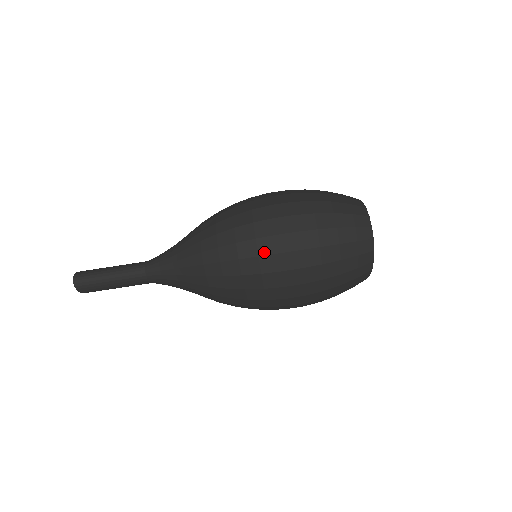
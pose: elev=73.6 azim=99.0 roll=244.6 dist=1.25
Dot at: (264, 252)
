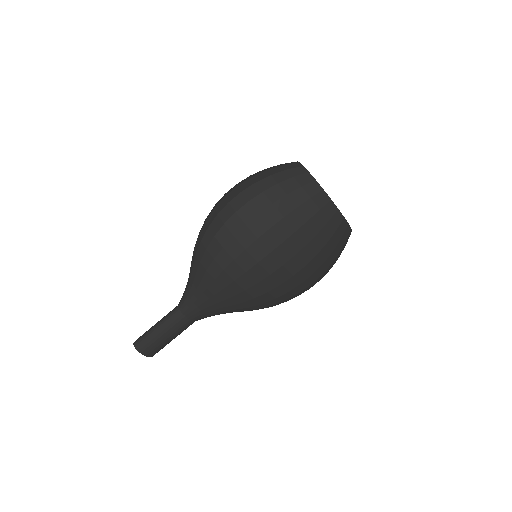
Dot at: (226, 218)
